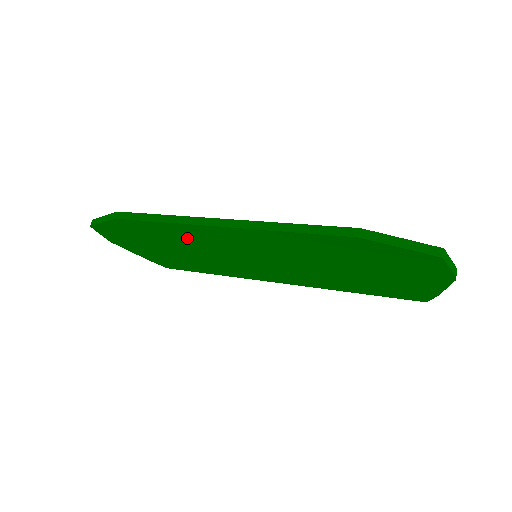
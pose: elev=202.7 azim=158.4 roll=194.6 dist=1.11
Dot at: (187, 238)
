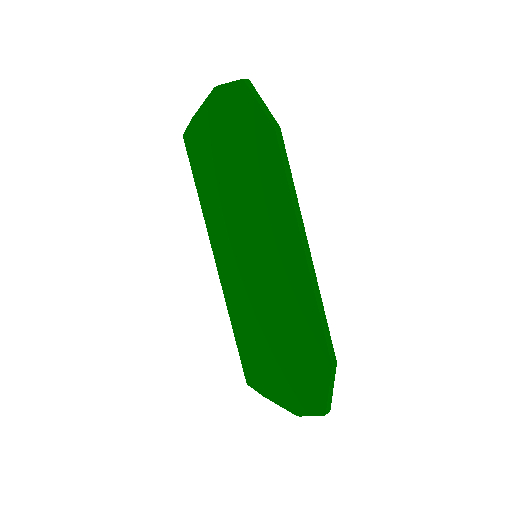
Dot at: (266, 200)
